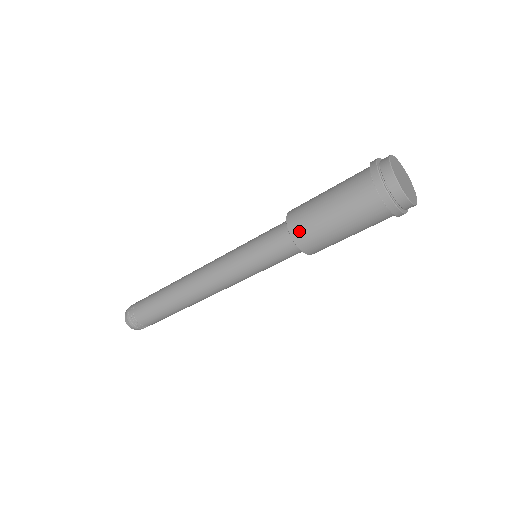
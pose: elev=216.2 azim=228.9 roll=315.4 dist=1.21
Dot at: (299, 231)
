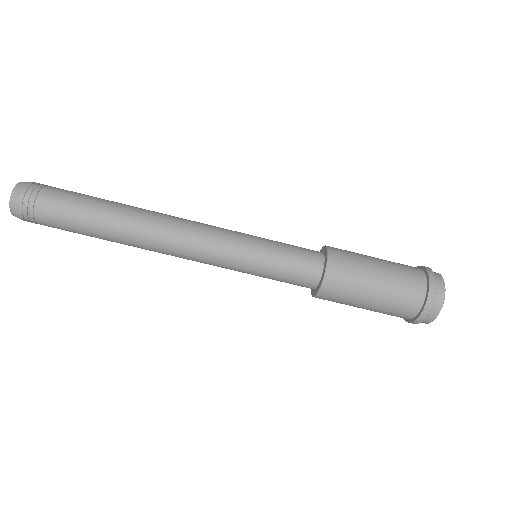
Dot at: (335, 280)
